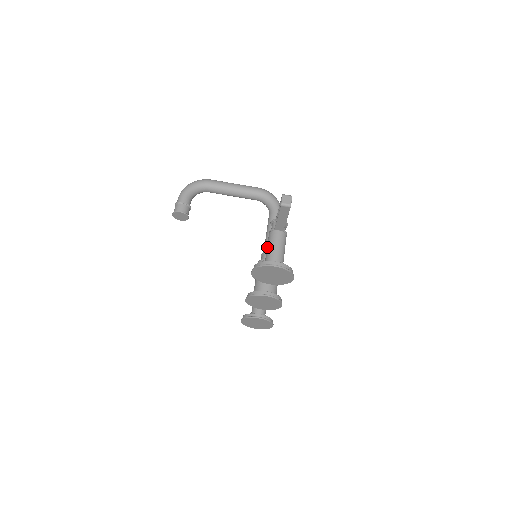
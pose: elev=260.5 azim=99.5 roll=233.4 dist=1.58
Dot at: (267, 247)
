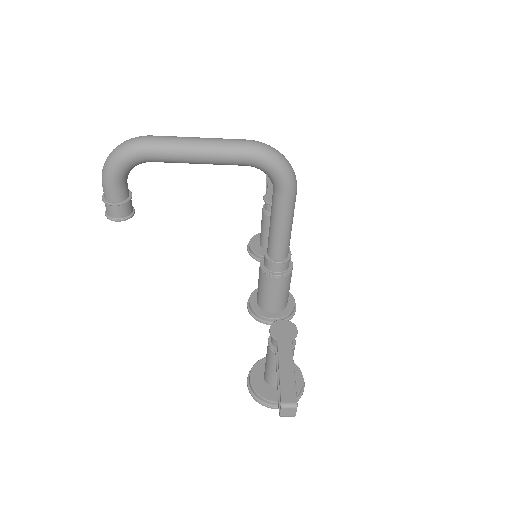
Dot at: (266, 362)
